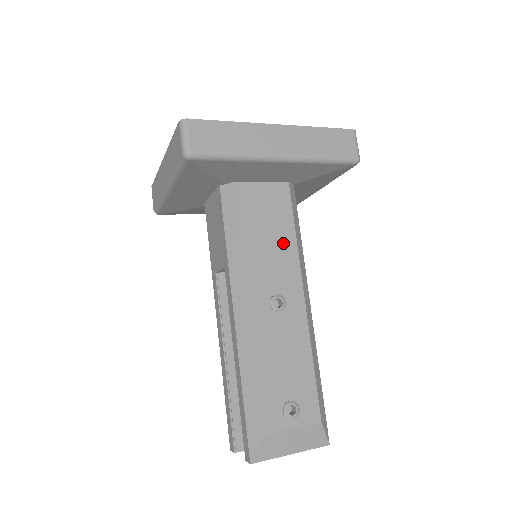
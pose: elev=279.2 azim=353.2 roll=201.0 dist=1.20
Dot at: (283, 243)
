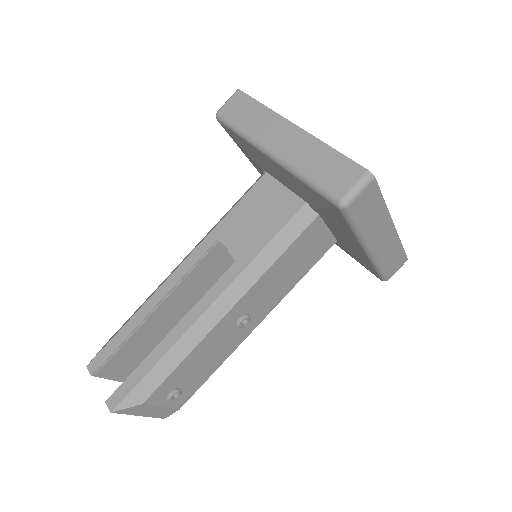
Dot at: (289, 281)
